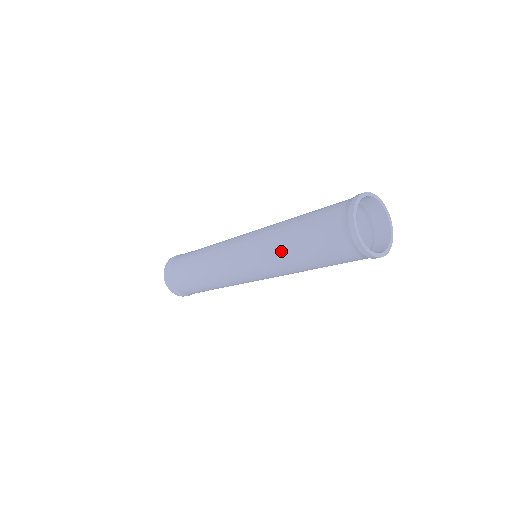
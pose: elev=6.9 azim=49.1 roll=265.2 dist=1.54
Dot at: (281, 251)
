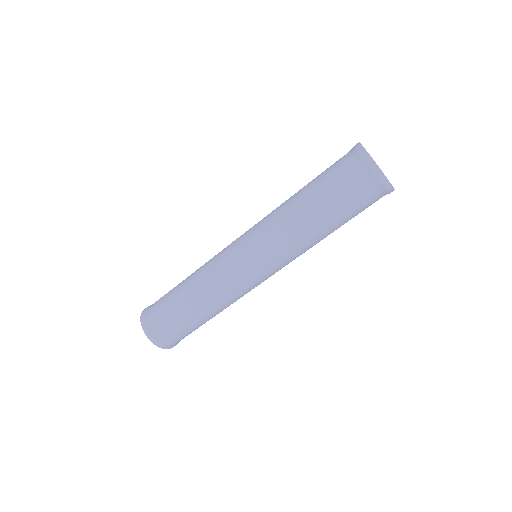
Dot at: (296, 219)
